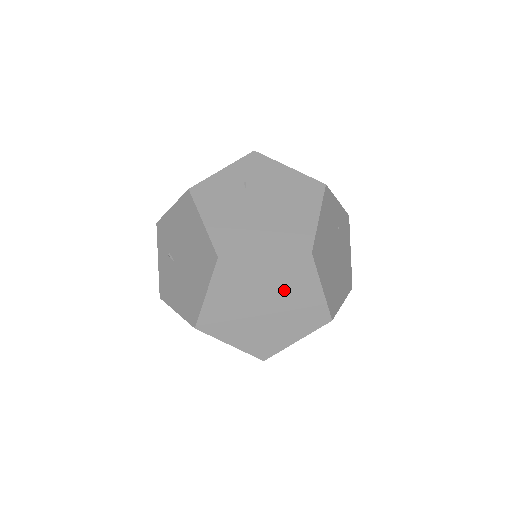
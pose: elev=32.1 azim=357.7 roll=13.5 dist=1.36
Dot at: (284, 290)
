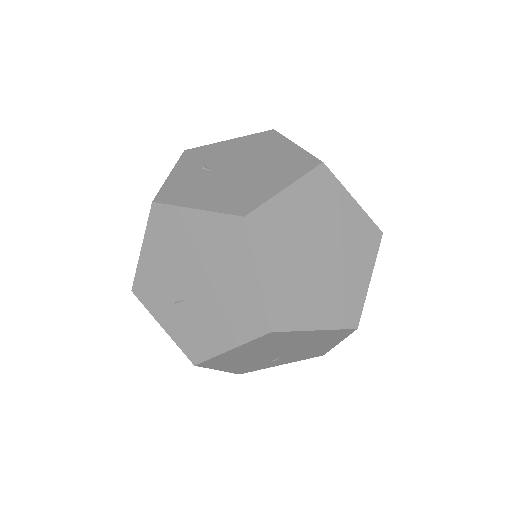
Dot at: (345, 251)
